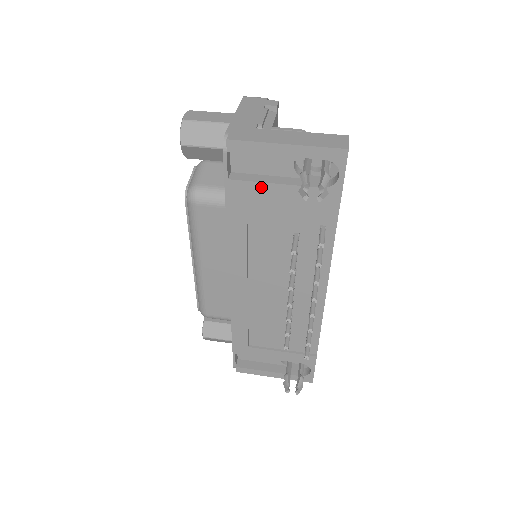
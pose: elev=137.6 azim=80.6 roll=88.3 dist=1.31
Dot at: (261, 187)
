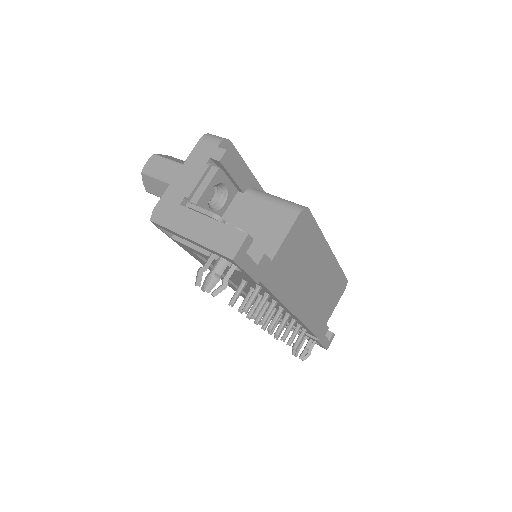
Dot at: (195, 251)
